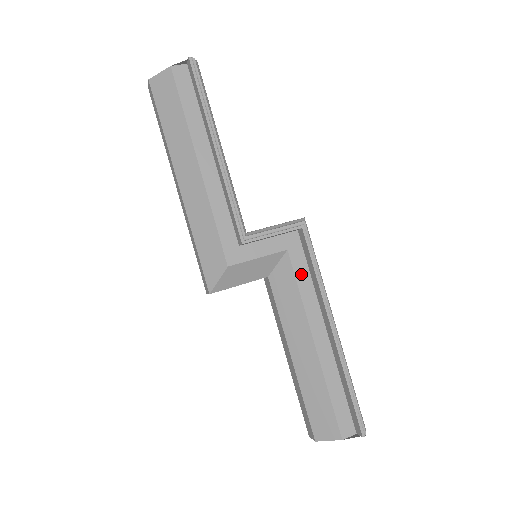
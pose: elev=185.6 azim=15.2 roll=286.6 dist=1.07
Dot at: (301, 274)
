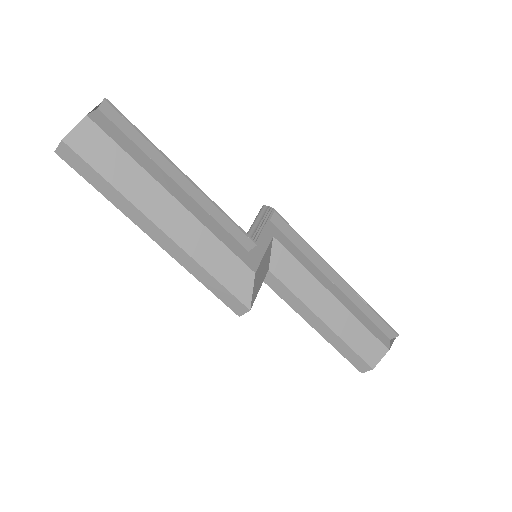
Dot at: (292, 250)
